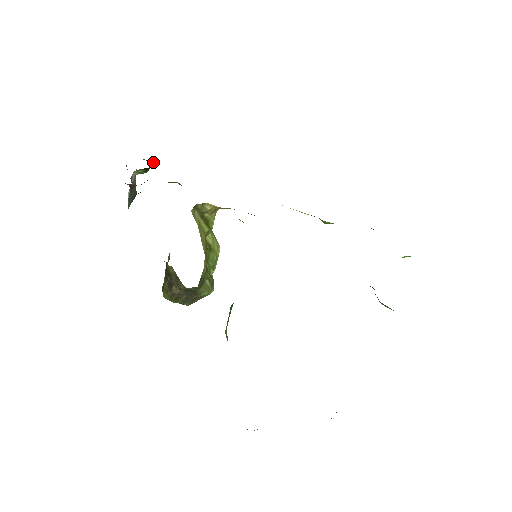
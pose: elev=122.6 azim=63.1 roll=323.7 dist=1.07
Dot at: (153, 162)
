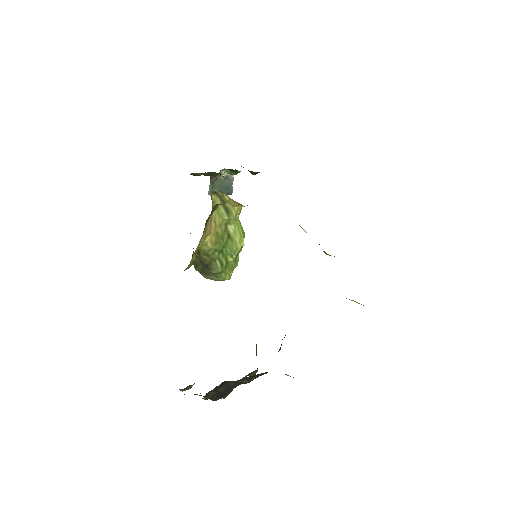
Dot at: (252, 173)
